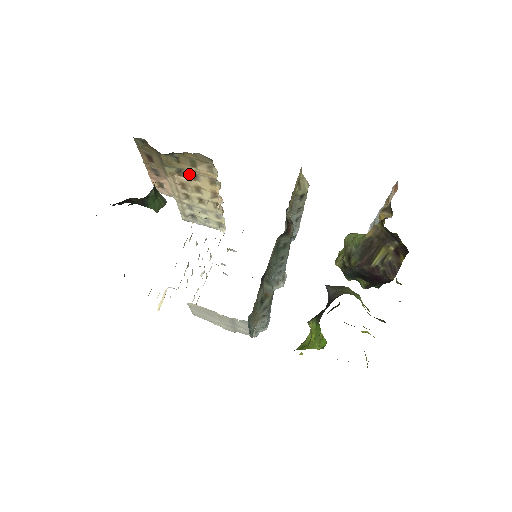
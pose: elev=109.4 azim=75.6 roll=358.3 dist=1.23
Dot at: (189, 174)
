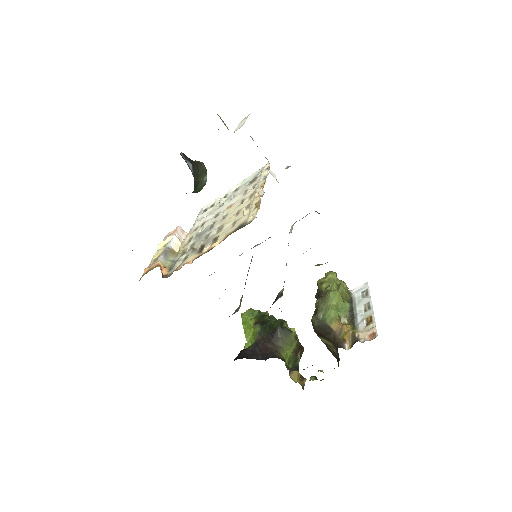
Dot at: occluded
